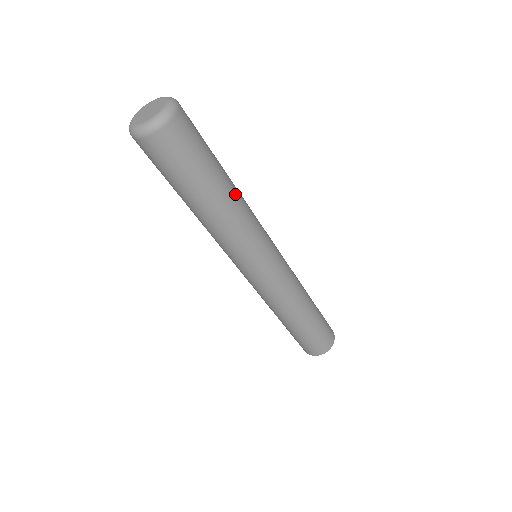
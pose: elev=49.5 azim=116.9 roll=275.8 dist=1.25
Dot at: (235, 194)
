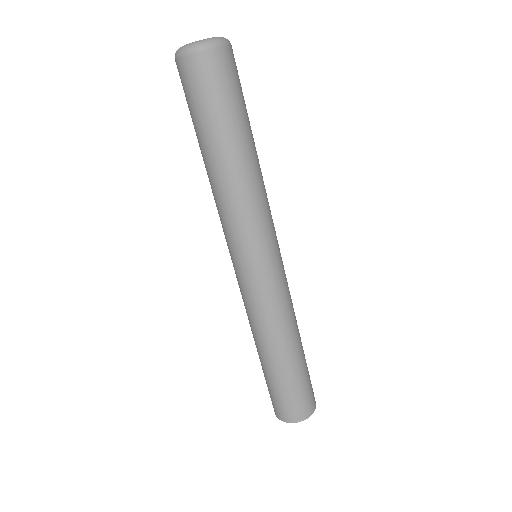
Dot at: (257, 162)
